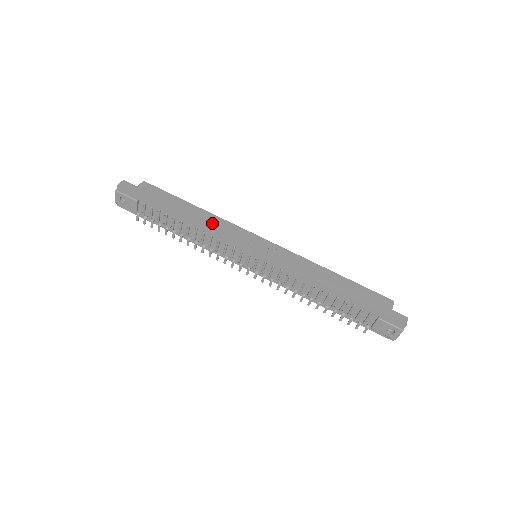
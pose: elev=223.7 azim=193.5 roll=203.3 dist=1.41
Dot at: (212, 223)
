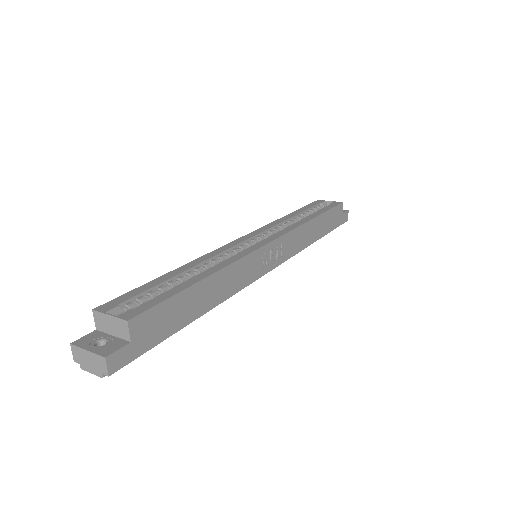
Dot at: (231, 283)
